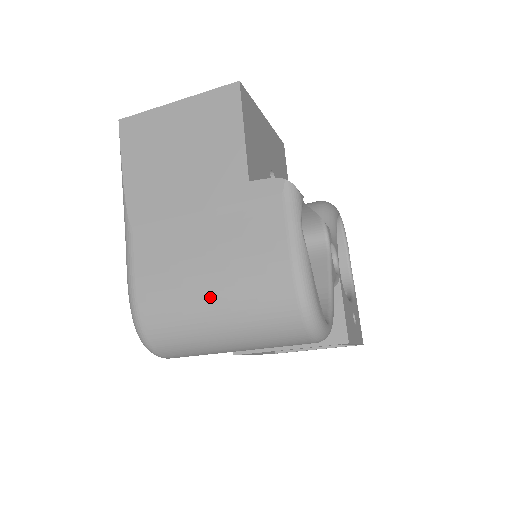
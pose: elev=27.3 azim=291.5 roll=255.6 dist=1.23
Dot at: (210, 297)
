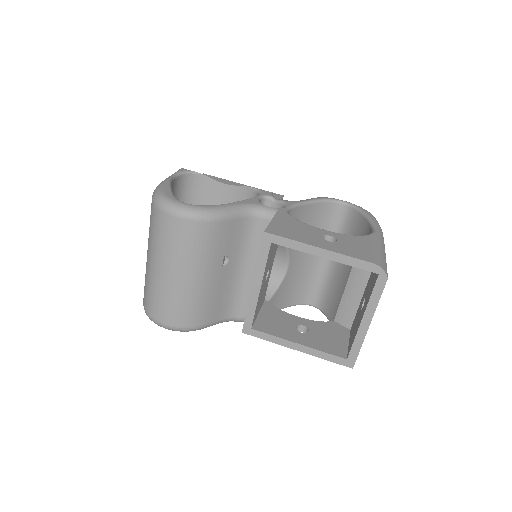
Dot at: occluded
